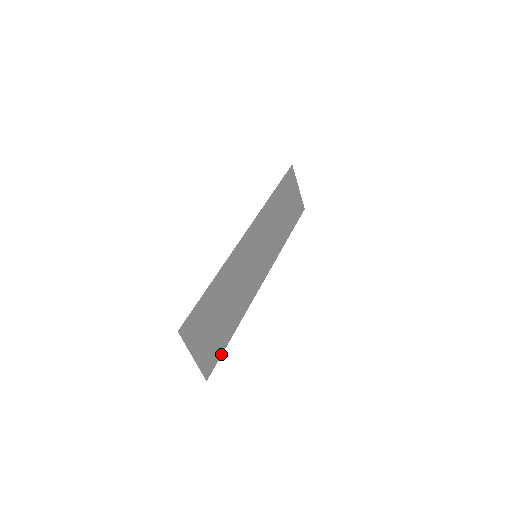
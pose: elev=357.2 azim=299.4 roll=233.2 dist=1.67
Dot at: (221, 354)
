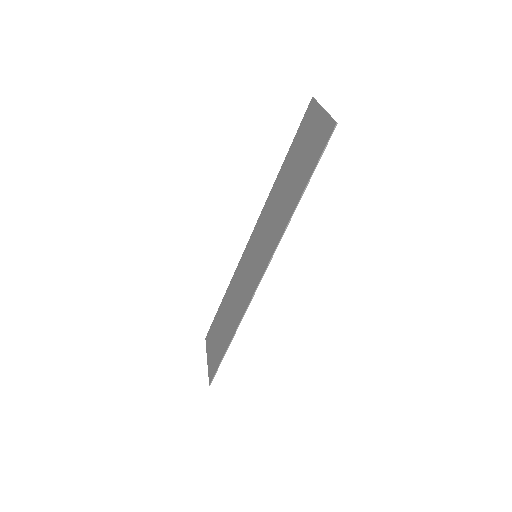
Dot at: (318, 162)
